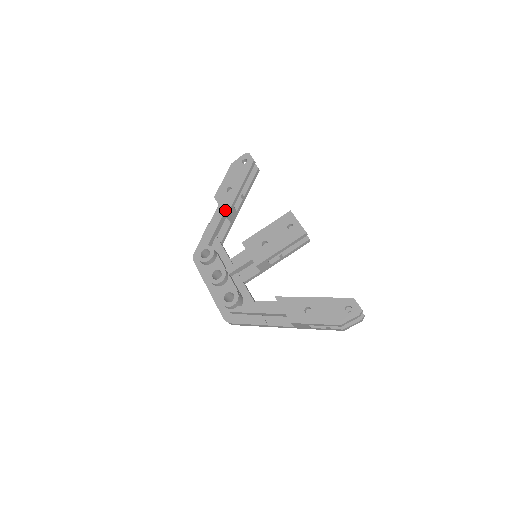
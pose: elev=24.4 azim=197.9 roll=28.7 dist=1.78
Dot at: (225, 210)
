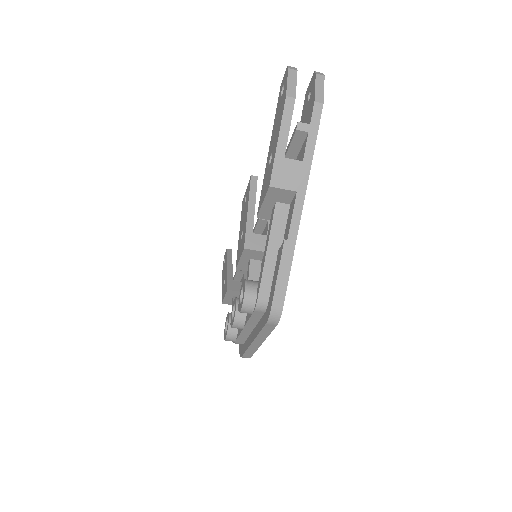
Dot at: (226, 290)
